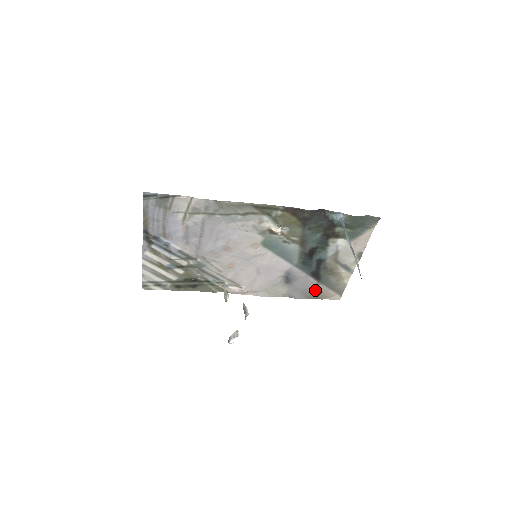
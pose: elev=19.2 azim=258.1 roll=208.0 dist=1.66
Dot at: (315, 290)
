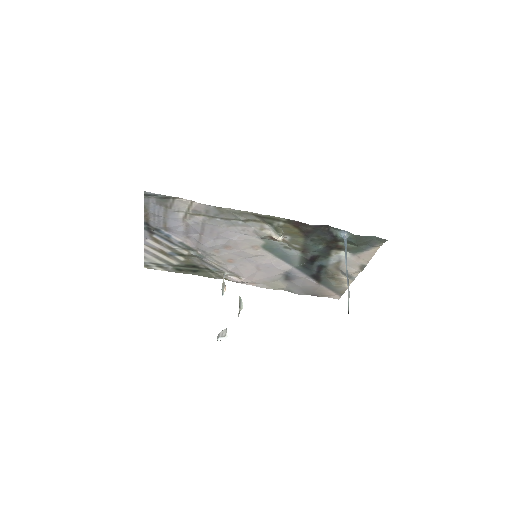
Dot at: (315, 289)
